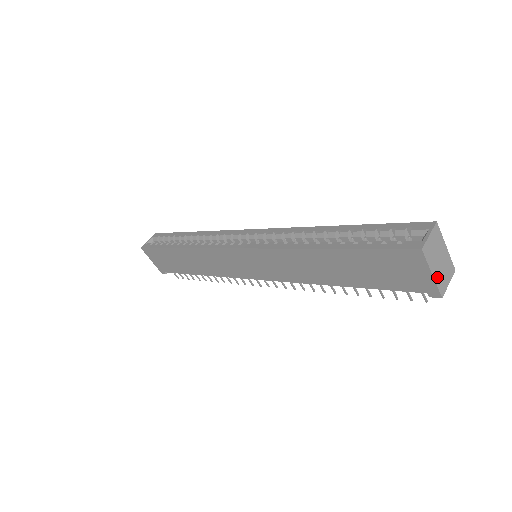
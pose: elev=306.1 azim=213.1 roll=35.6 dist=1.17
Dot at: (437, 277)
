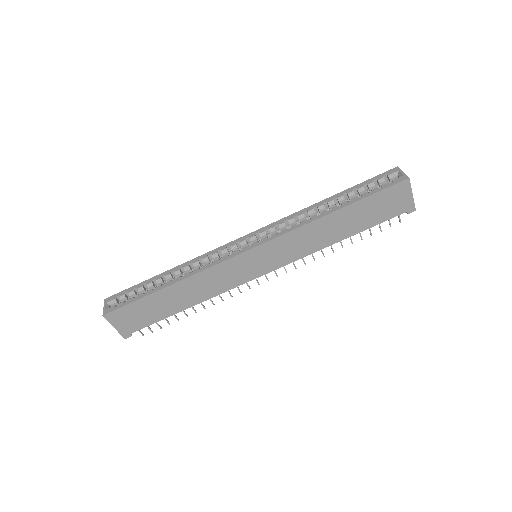
Dot at: (412, 197)
